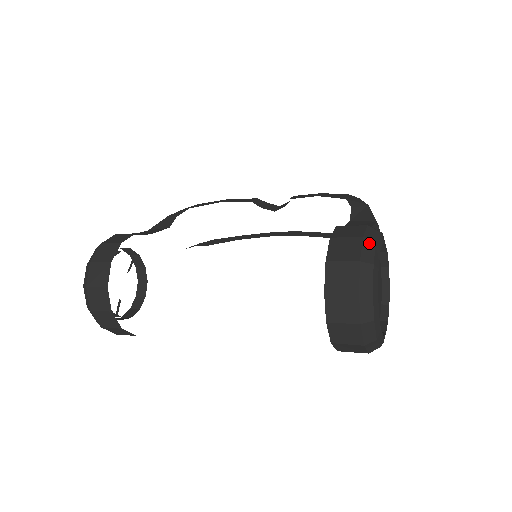
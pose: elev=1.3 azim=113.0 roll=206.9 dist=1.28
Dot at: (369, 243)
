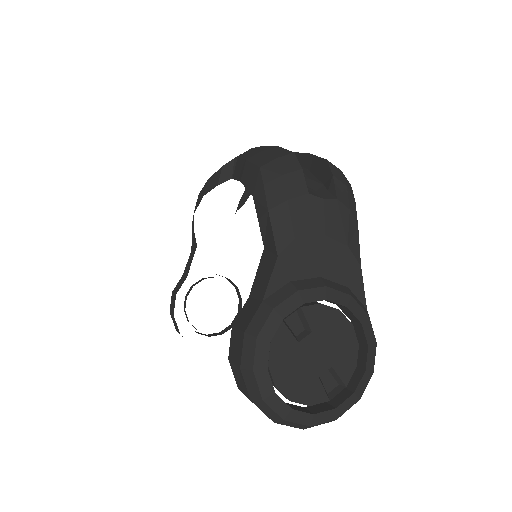
Dot at: (248, 375)
